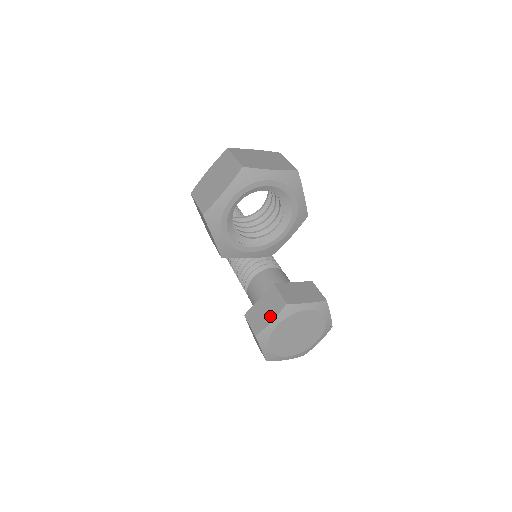
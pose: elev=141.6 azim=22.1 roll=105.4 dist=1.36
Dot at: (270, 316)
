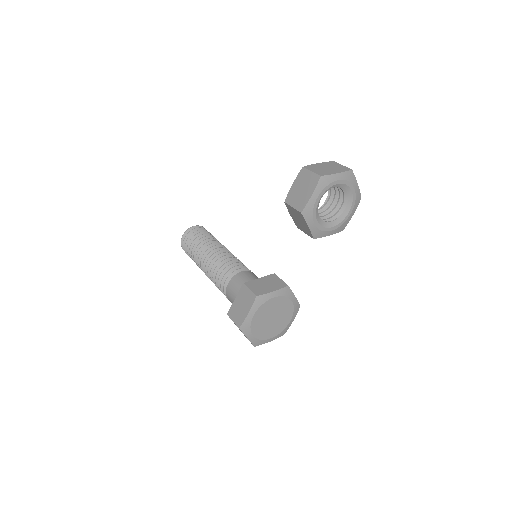
Dot at: (272, 288)
